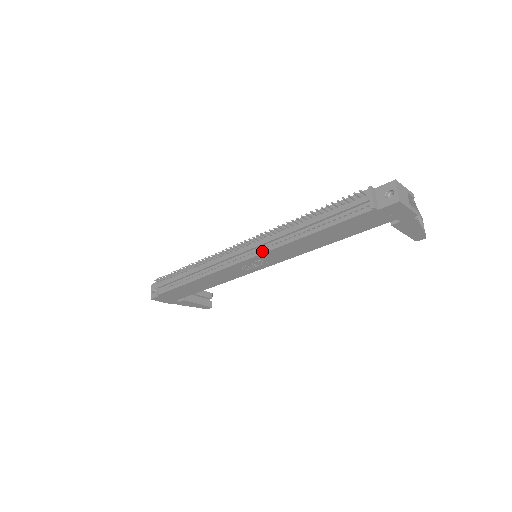
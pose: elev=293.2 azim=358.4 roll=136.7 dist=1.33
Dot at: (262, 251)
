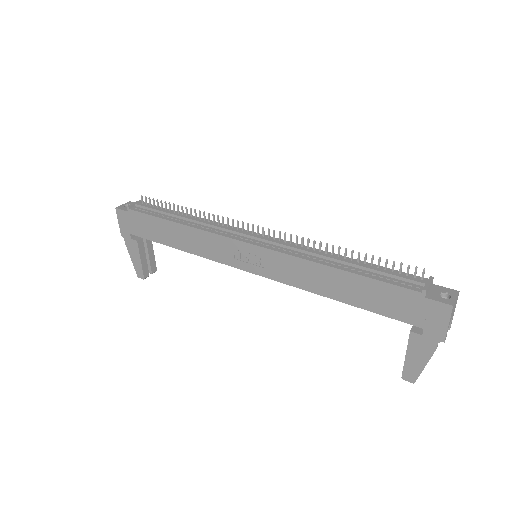
Dot at: (276, 249)
